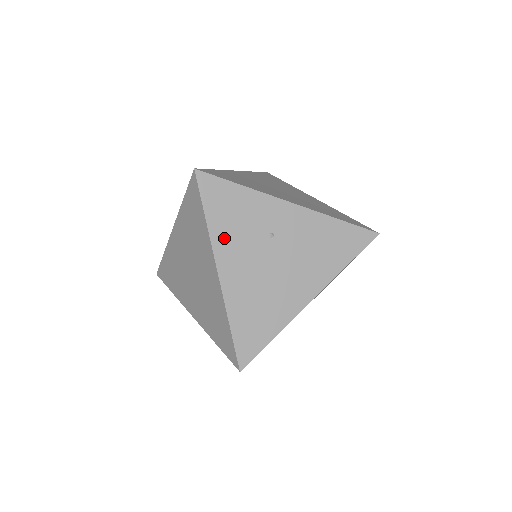
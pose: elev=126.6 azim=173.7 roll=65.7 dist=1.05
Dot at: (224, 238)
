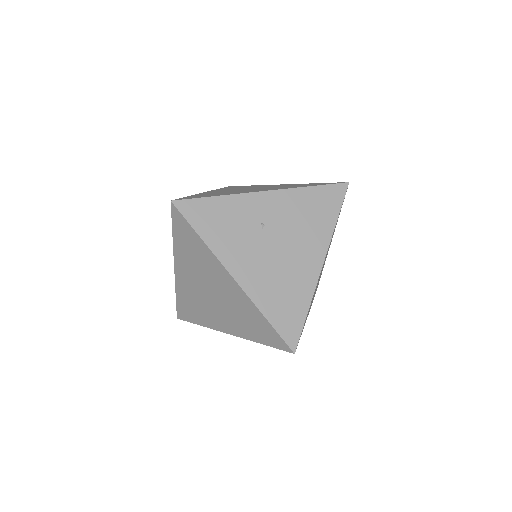
Dot at: (224, 247)
